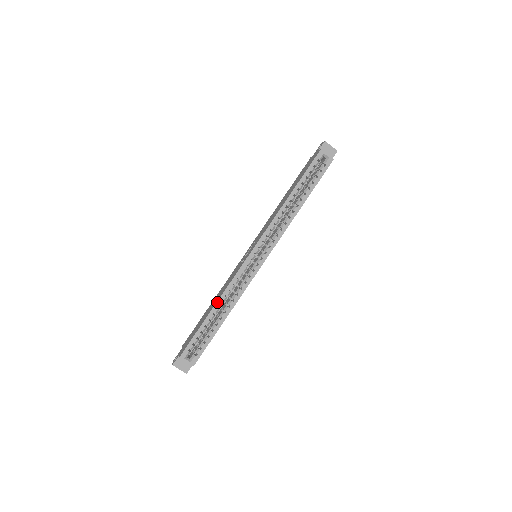
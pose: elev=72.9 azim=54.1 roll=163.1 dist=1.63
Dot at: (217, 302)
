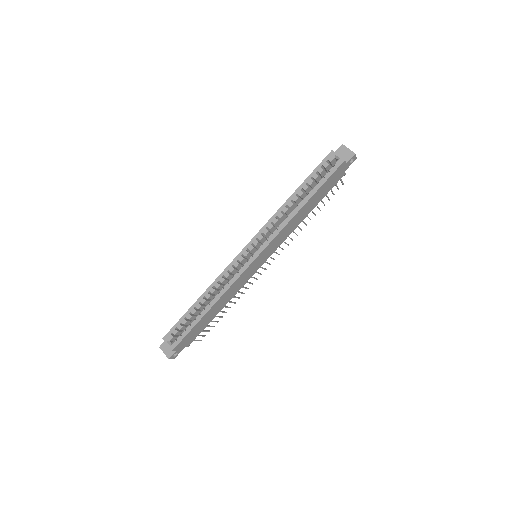
Dot at: (205, 292)
